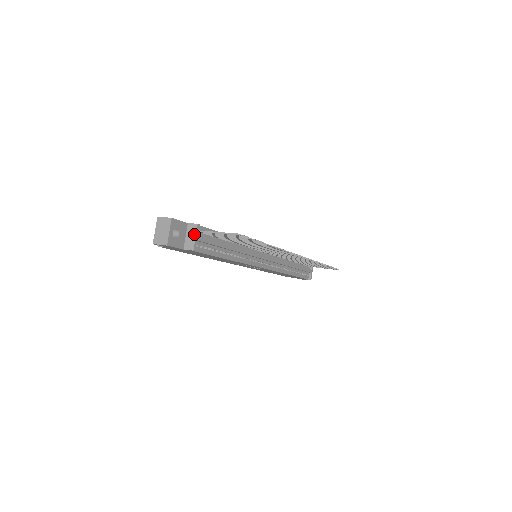
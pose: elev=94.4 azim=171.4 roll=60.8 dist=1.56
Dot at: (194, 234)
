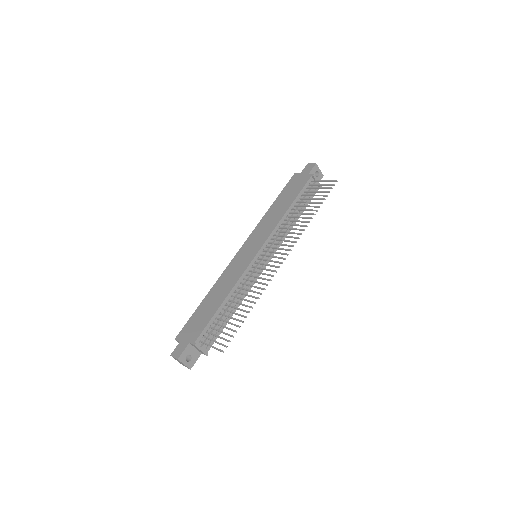
Dot at: (199, 349)
